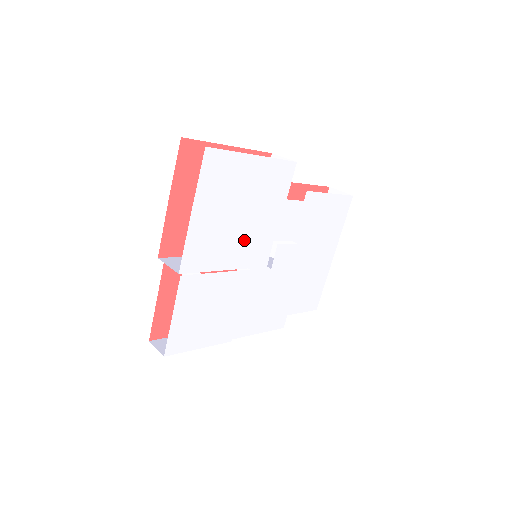
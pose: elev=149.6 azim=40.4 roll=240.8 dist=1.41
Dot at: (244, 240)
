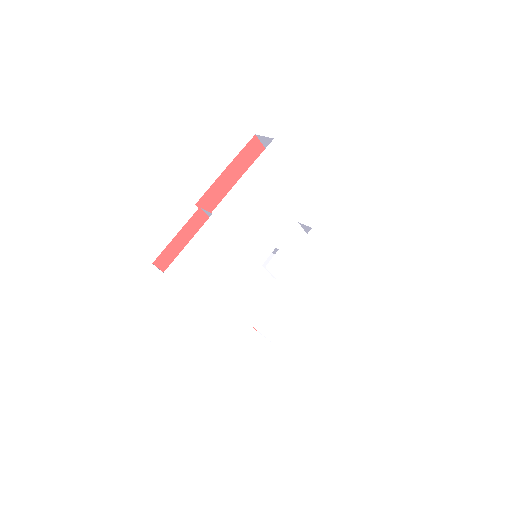
Dot at: (260, 228)
